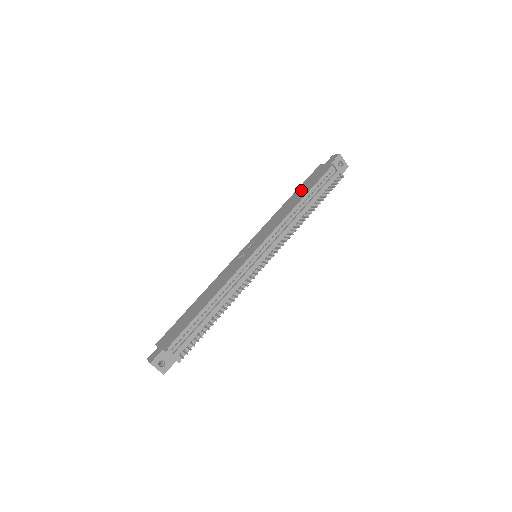
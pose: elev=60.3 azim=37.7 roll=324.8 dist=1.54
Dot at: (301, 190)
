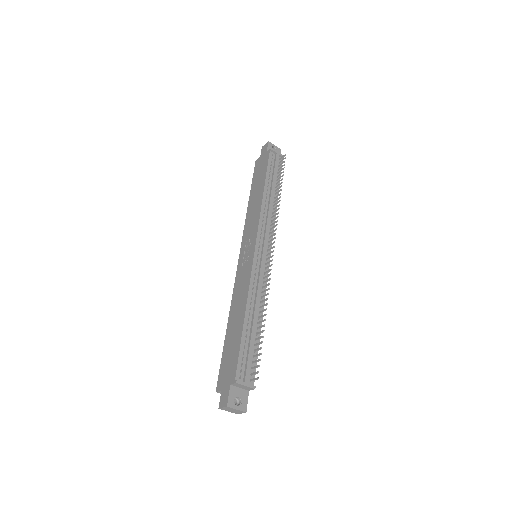
Dot at: (256, 184)
